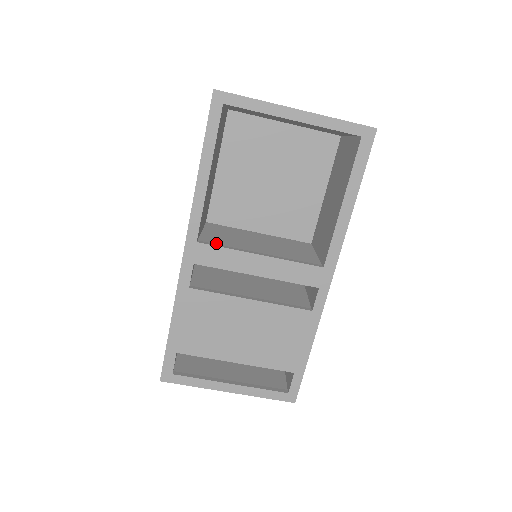
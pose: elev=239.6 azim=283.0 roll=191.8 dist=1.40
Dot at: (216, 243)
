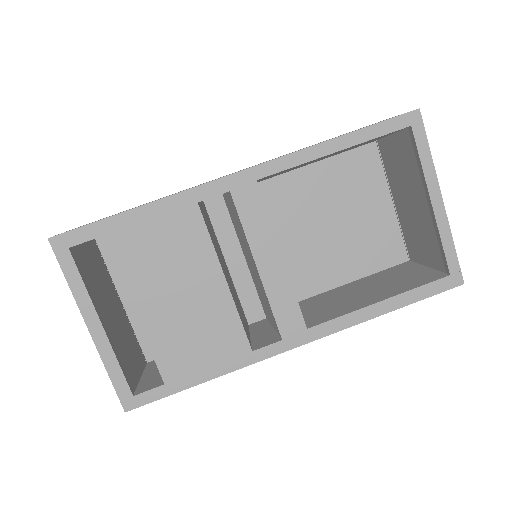
Dot at: occluded
